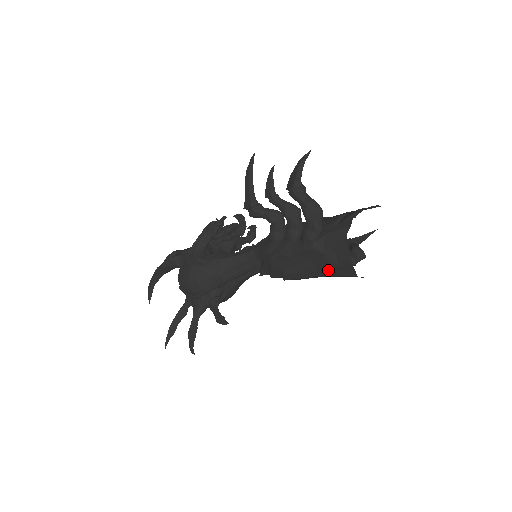
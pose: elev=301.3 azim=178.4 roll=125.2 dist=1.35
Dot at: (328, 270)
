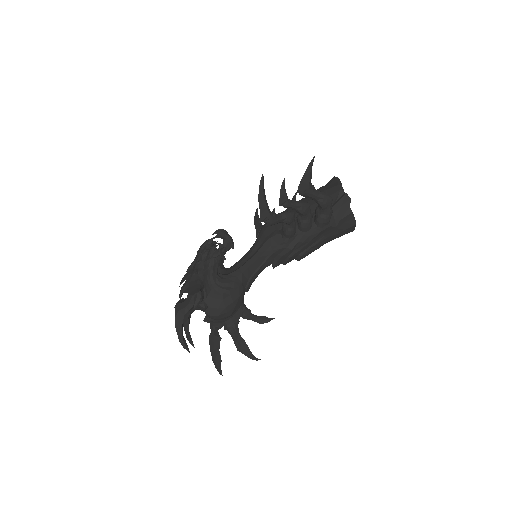
Dot at: (335, 237)
